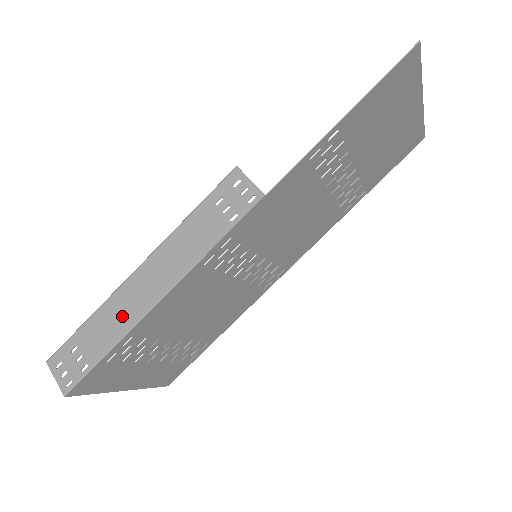
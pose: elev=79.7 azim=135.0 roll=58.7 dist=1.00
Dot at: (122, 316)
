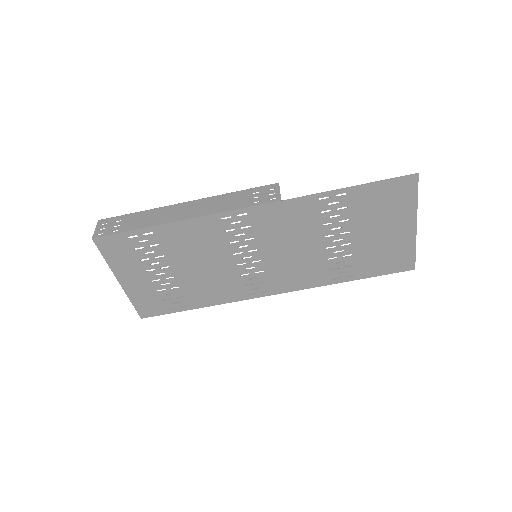
Dot at: (158, 218)
